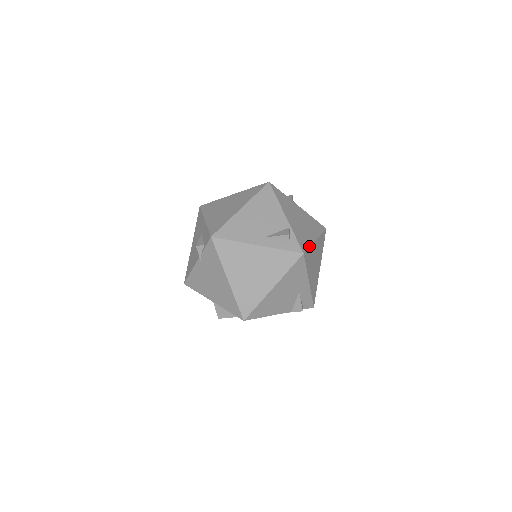
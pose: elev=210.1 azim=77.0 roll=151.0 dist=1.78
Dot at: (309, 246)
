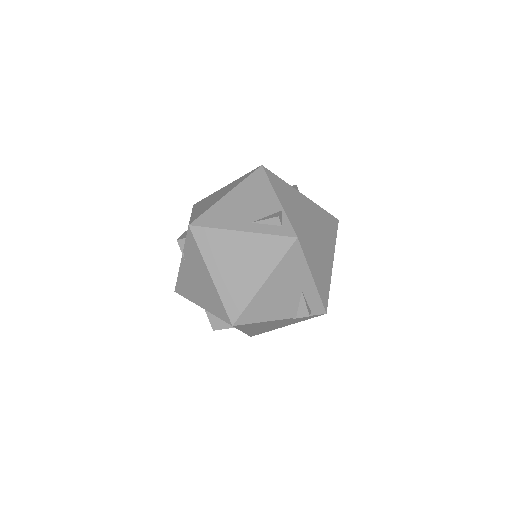
Dot at: (308, 232)
